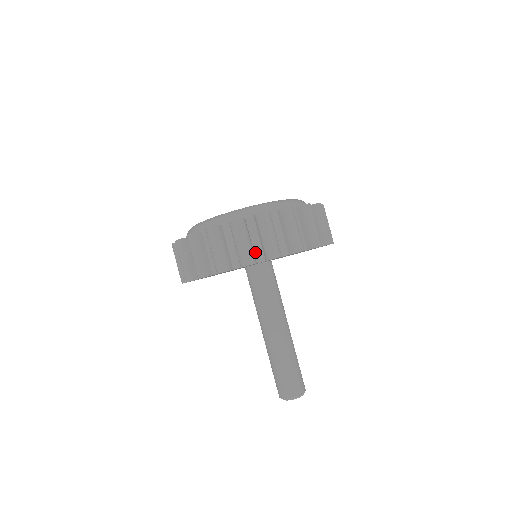
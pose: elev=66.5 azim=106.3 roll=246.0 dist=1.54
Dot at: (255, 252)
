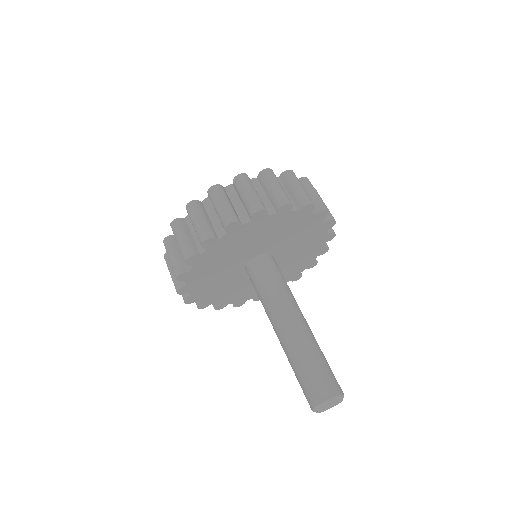
Dot at: (197, 245)
